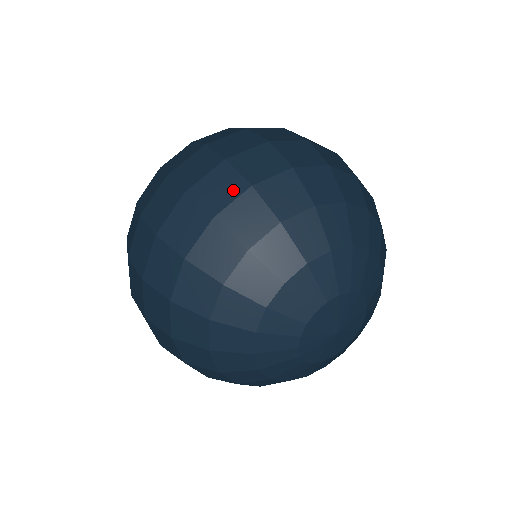
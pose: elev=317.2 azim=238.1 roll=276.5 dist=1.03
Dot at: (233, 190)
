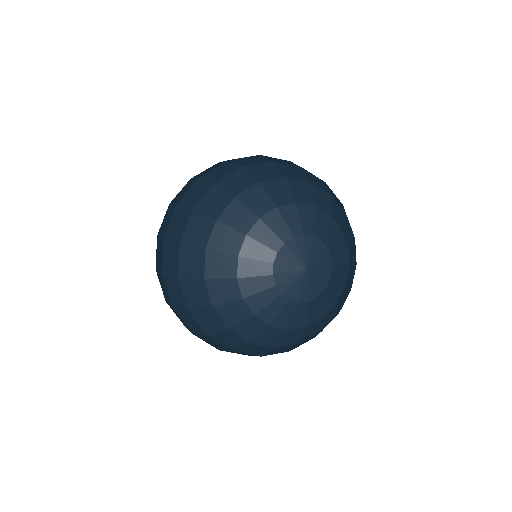
Dot at: (178, 288)
